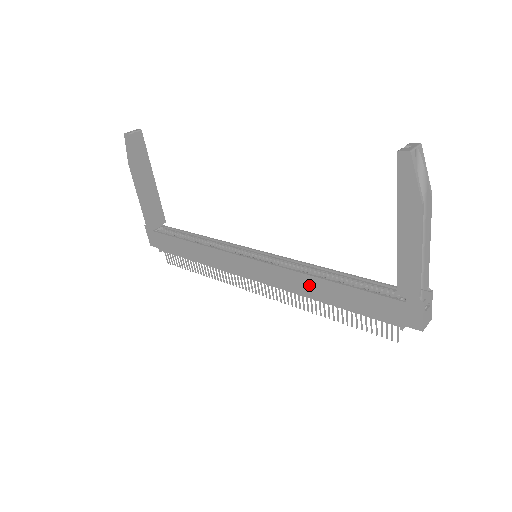
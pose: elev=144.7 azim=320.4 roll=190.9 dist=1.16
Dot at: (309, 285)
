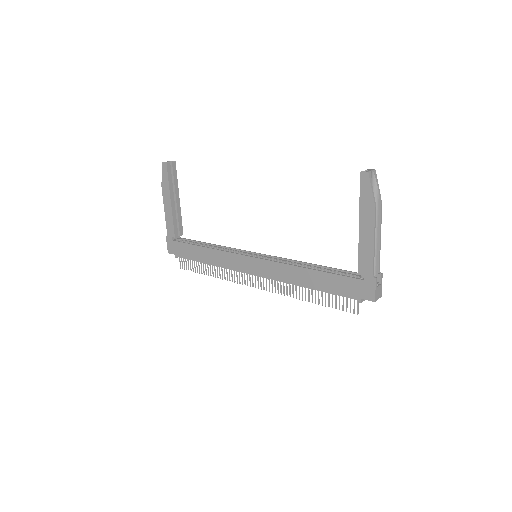
Dot at: (296, 274)
